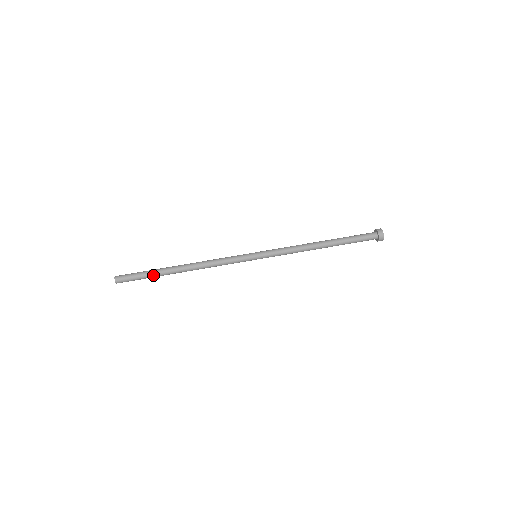
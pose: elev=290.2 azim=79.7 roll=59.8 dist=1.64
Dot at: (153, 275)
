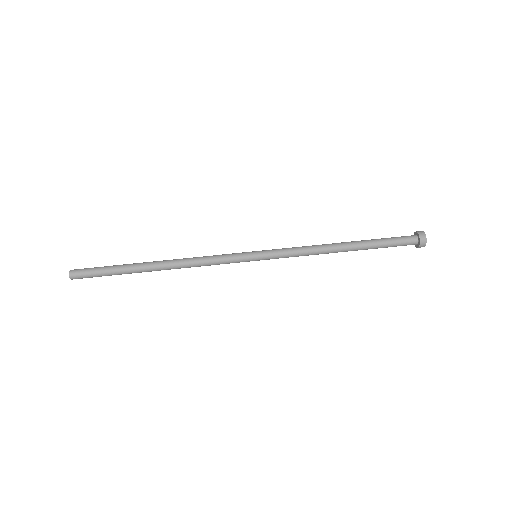
Dot at: (120, 273)
